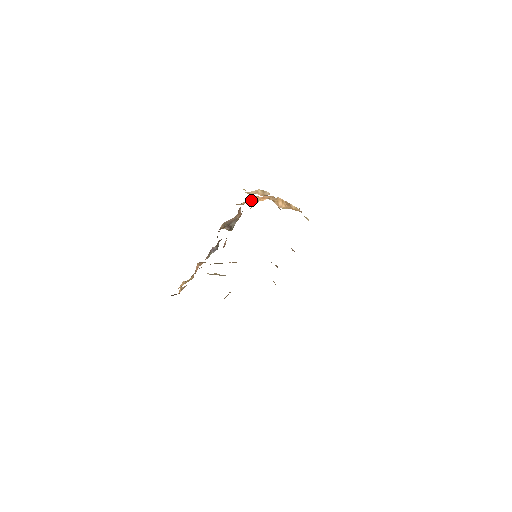
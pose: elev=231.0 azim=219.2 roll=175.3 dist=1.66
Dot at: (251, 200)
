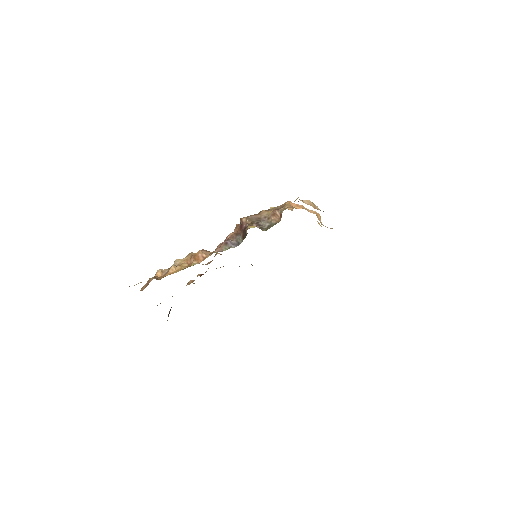
Dot at: (292, 206)
